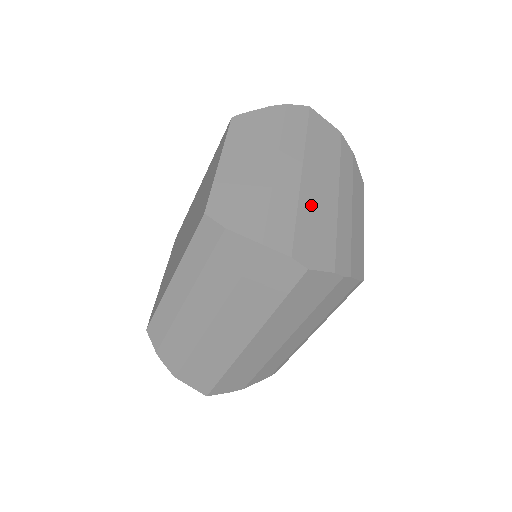
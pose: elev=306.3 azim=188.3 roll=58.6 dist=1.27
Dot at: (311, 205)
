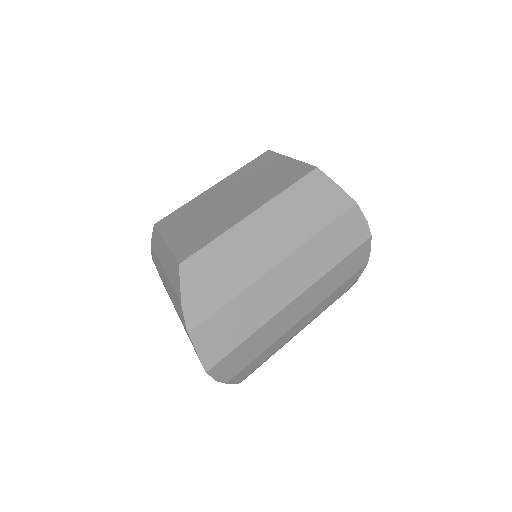
Dot at: occluded
